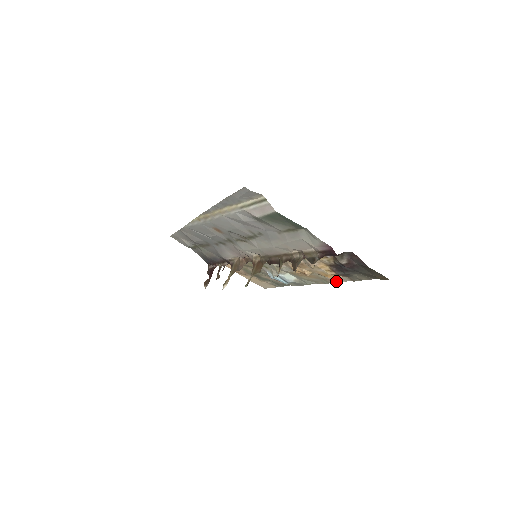
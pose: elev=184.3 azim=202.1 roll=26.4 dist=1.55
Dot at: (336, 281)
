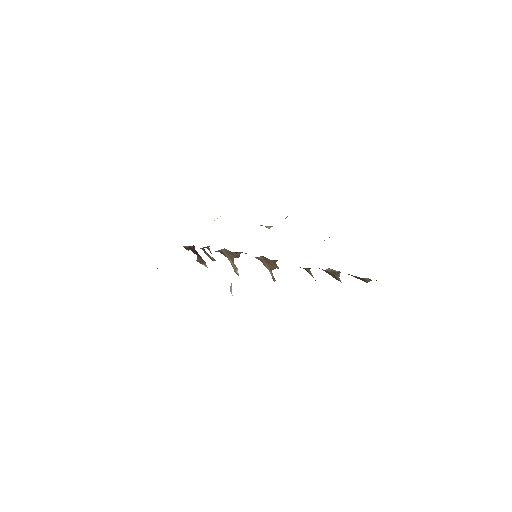
Dot at: occluded
